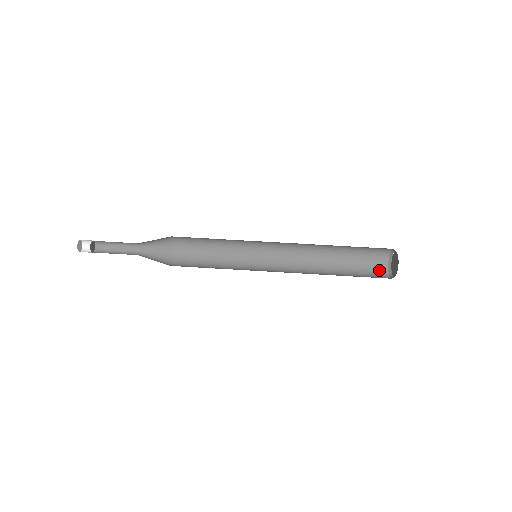
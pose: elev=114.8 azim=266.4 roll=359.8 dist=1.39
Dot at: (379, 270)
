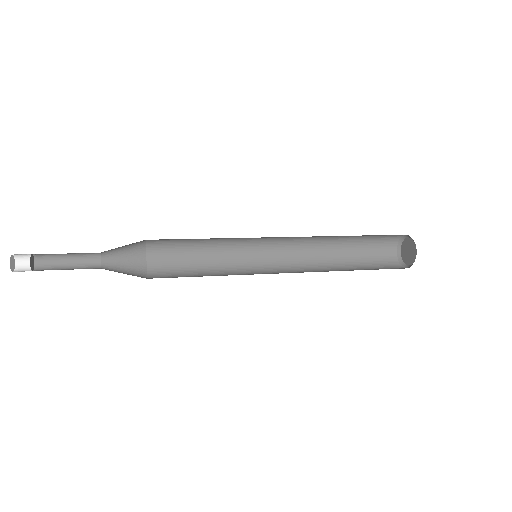
Dot at: (389, 260)
